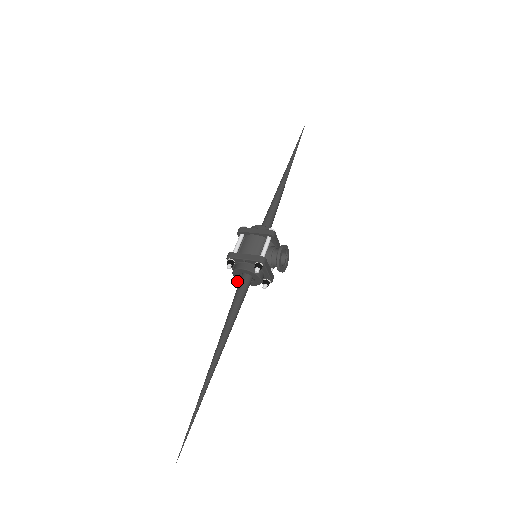
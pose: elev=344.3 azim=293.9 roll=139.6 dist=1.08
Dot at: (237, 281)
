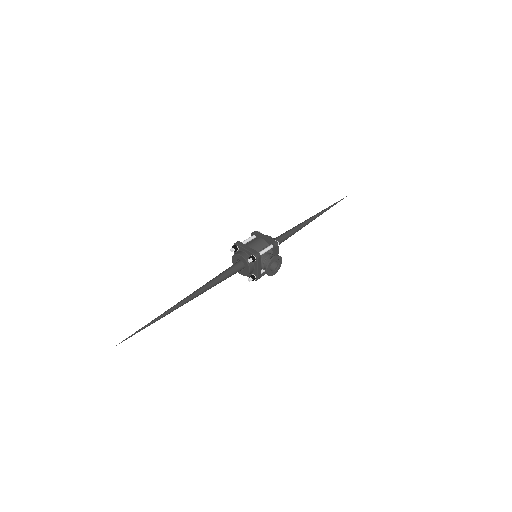
Dot at: occluded
